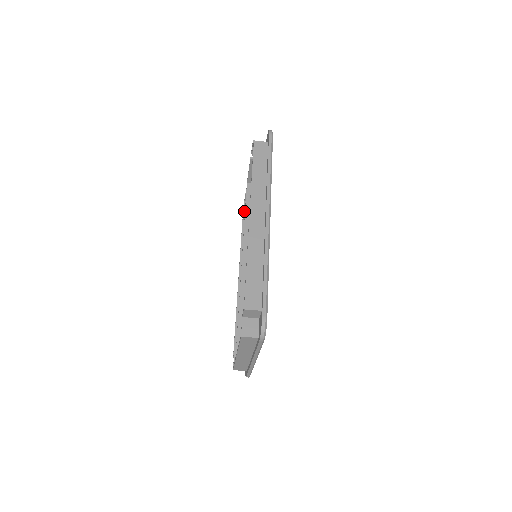
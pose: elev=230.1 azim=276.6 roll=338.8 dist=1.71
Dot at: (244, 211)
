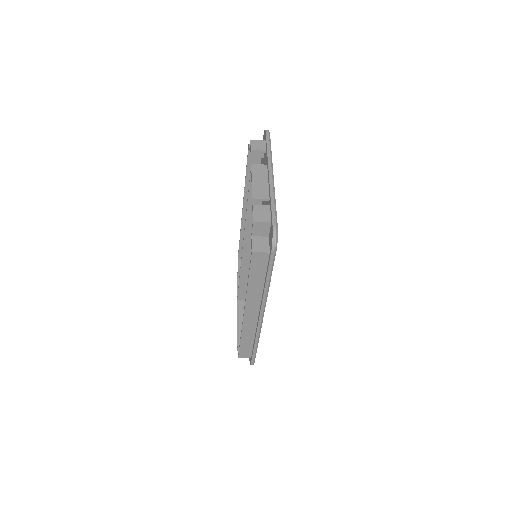
Dot at: (249, 157)
